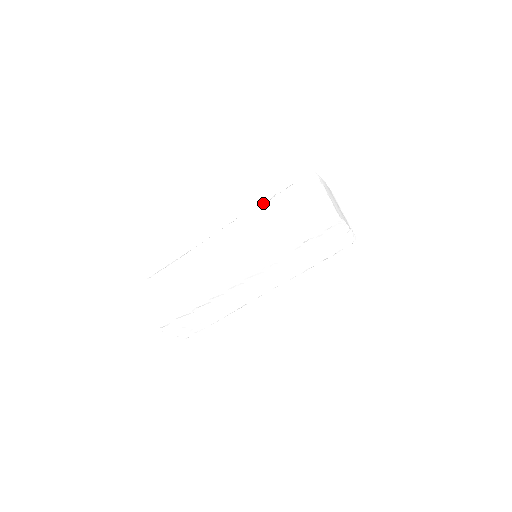
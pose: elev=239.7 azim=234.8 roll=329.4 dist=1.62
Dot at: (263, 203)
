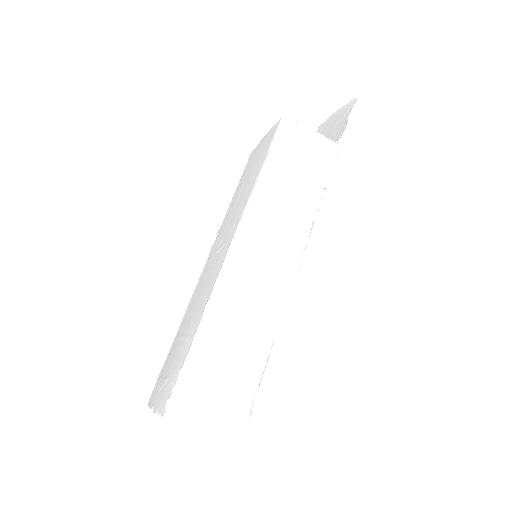
Dot at: occluded
